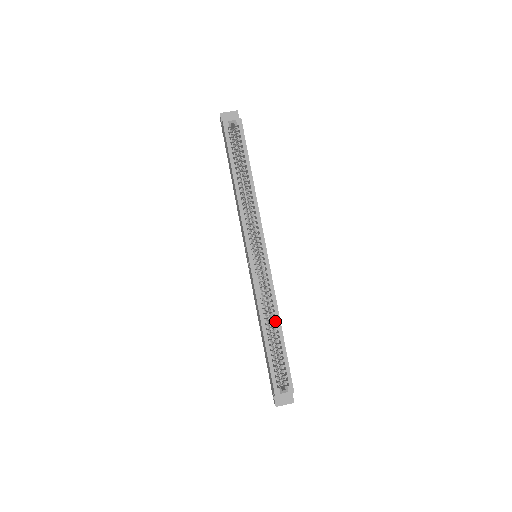
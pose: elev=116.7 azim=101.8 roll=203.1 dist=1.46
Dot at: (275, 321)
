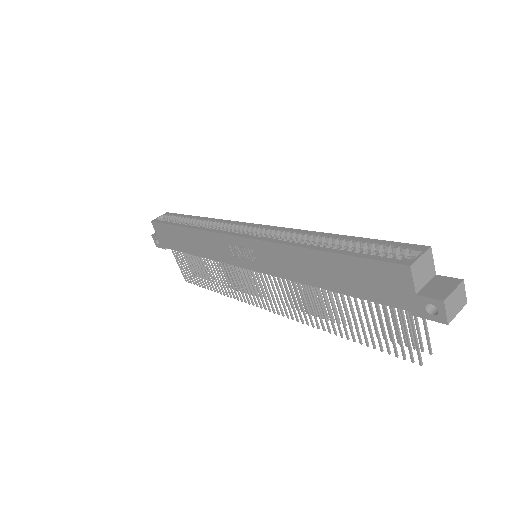
Dot at: occluded
